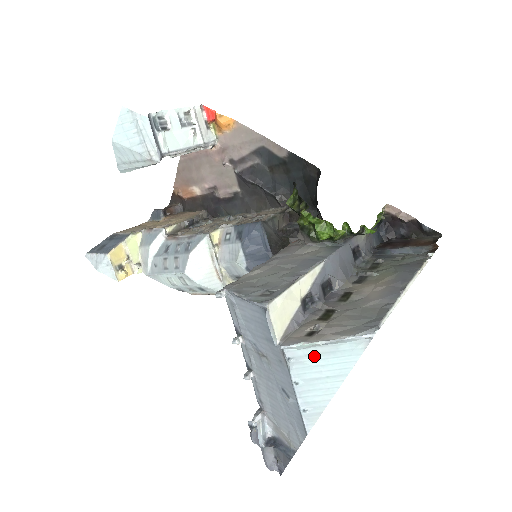
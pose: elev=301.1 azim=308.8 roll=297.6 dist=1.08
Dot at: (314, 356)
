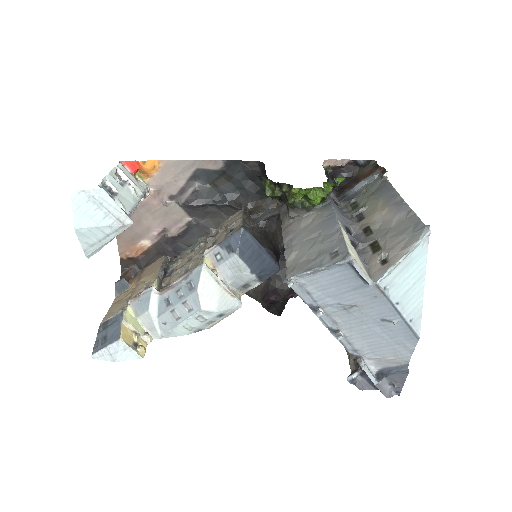
Dot at: (399, 274)
